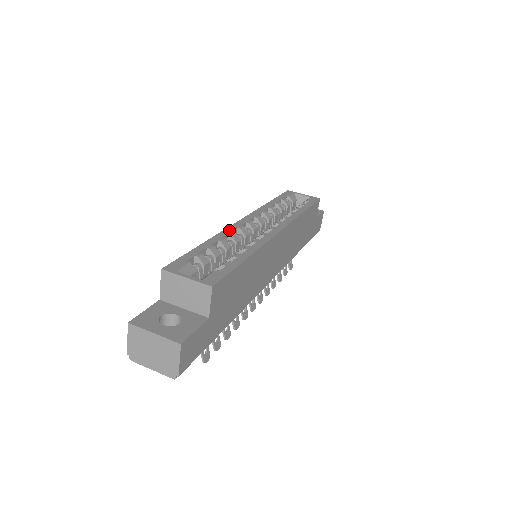
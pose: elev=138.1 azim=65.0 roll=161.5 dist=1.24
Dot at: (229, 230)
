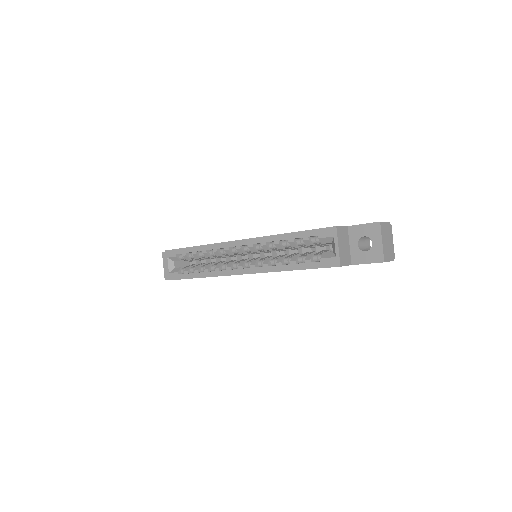
Dot at: (217, 246)
